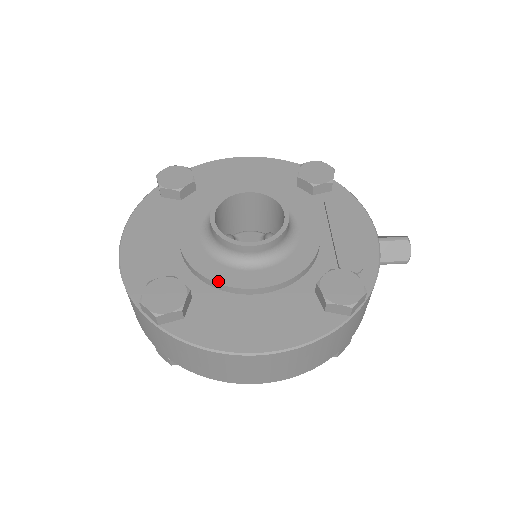
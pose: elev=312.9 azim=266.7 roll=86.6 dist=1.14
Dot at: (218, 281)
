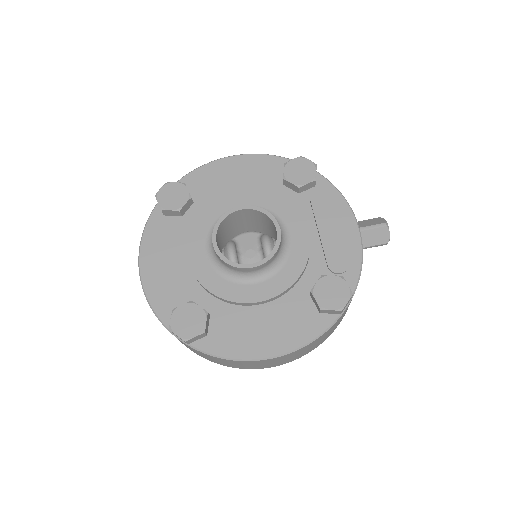
Dot at: (229, 299)
